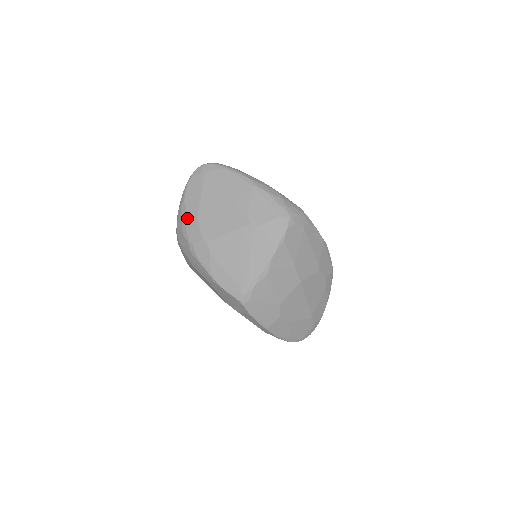
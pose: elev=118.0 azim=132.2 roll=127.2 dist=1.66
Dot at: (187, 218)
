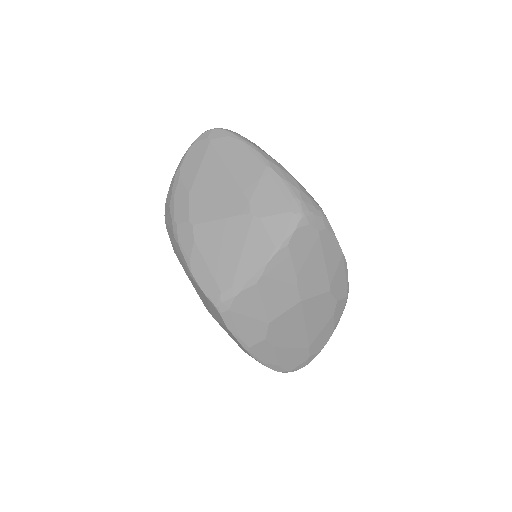
Dot at: (178, 190)
